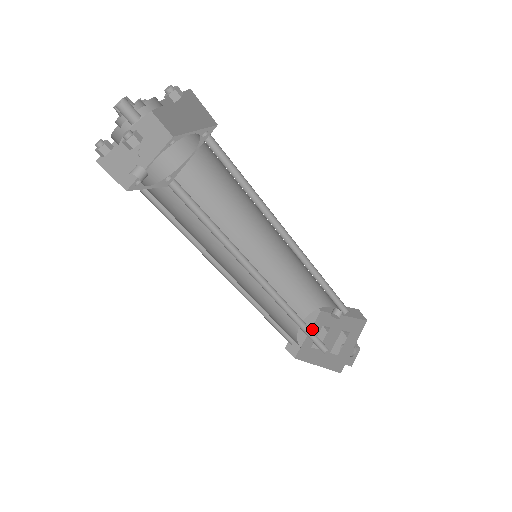
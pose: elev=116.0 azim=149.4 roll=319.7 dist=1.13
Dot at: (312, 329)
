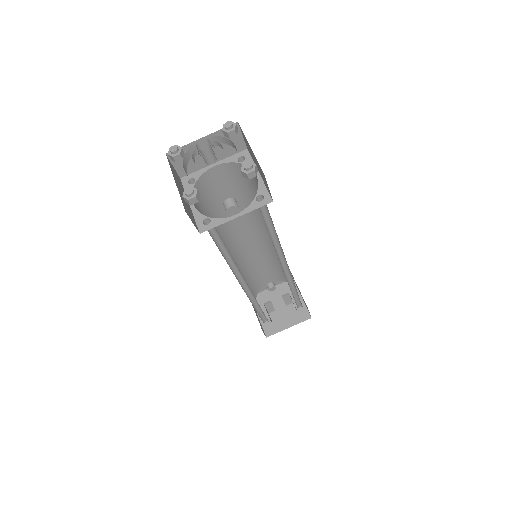
Dot at: occluded
